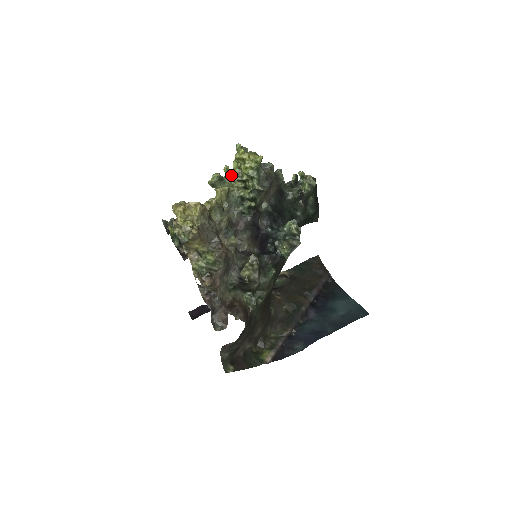
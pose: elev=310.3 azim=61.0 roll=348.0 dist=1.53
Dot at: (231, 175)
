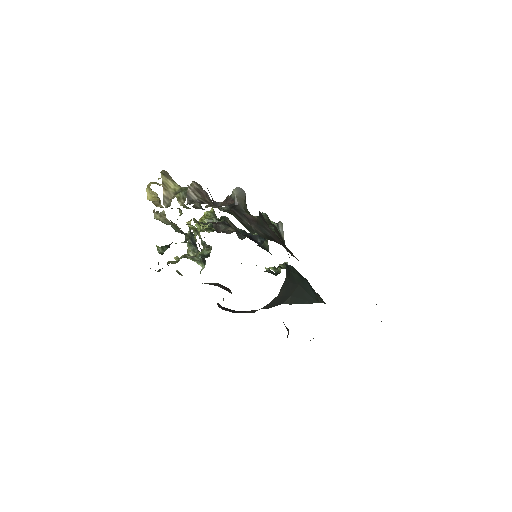
Dot at: occluded
